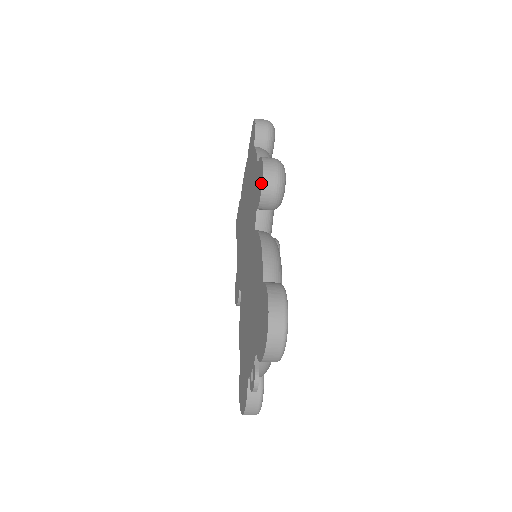
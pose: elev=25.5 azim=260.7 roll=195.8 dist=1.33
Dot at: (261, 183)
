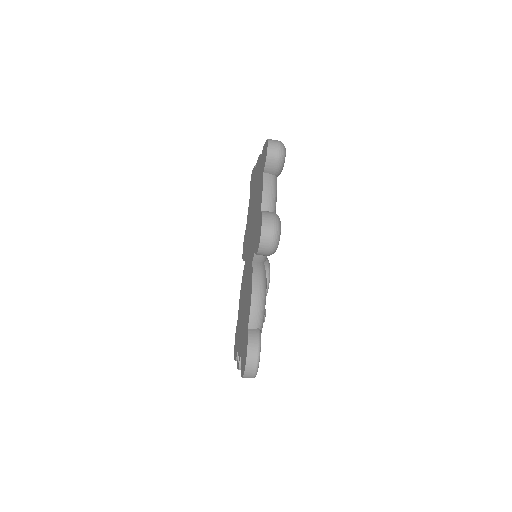
Dot at: (258, 245)
